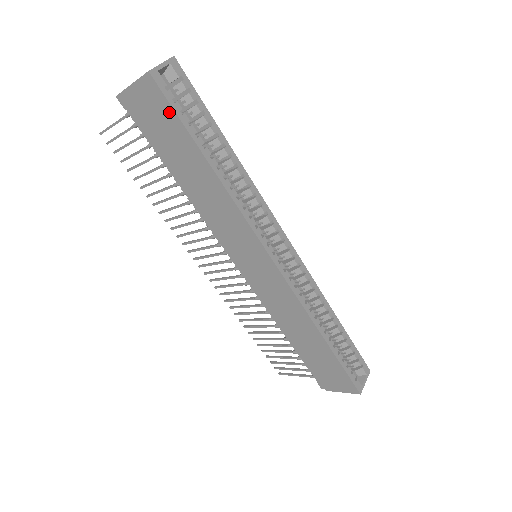
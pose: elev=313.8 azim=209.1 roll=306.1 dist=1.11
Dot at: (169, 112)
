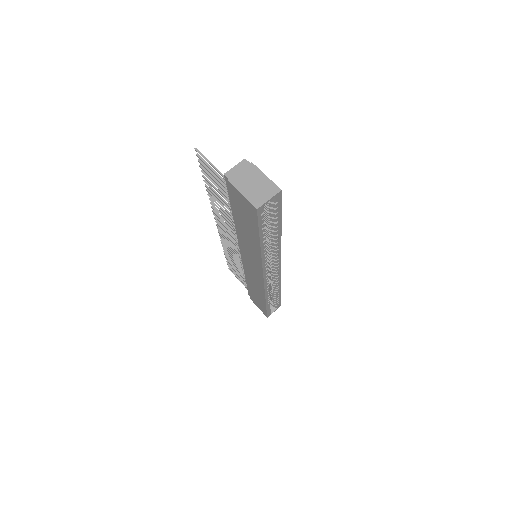
Dot at: (255, 221)
